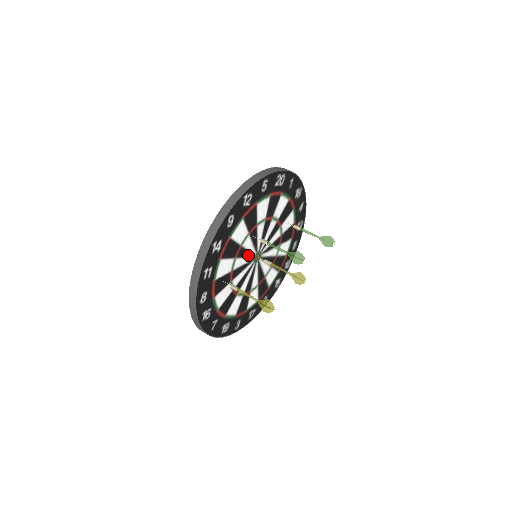
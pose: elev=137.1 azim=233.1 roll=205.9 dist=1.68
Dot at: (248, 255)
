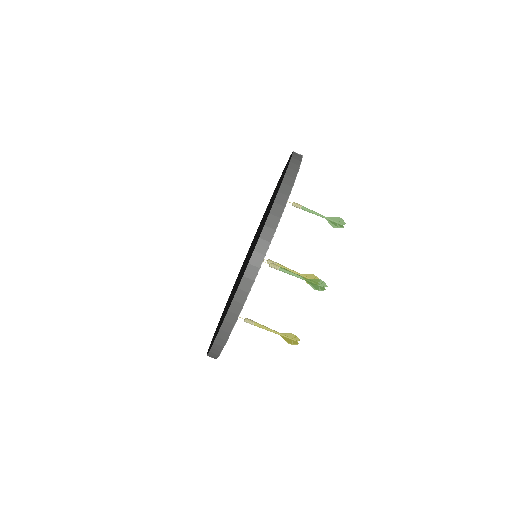
Dot at: occluded
